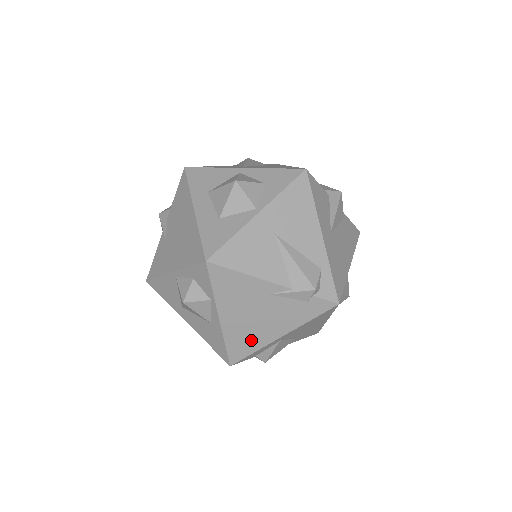
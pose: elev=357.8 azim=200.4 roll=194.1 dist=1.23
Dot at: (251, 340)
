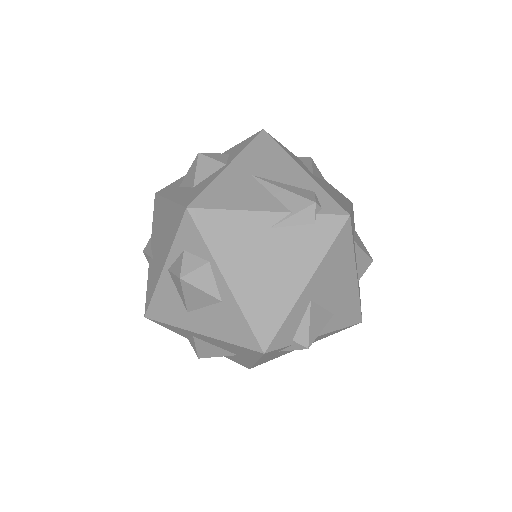
Dot at: (274, 302)
